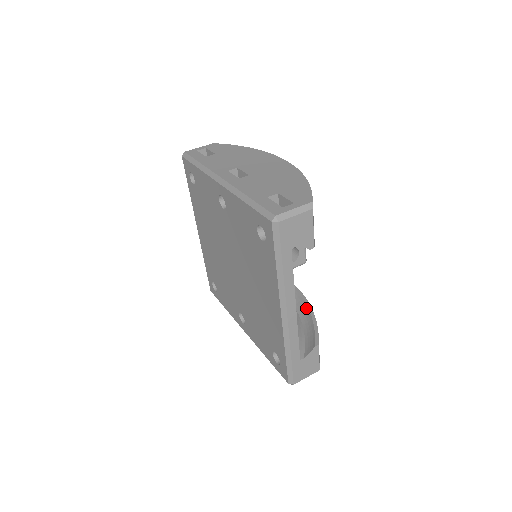
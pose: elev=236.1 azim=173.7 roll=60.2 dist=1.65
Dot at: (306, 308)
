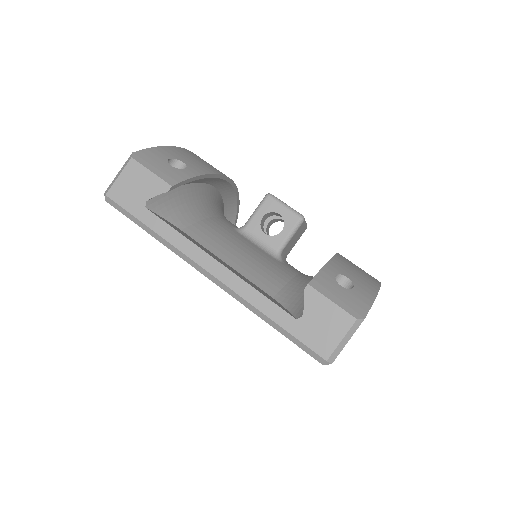
Dot at: occluded
